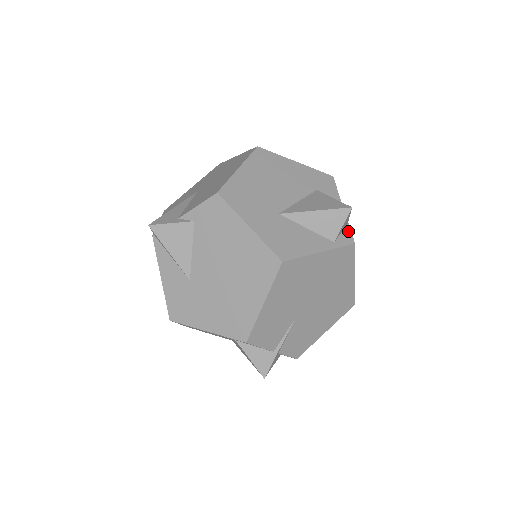
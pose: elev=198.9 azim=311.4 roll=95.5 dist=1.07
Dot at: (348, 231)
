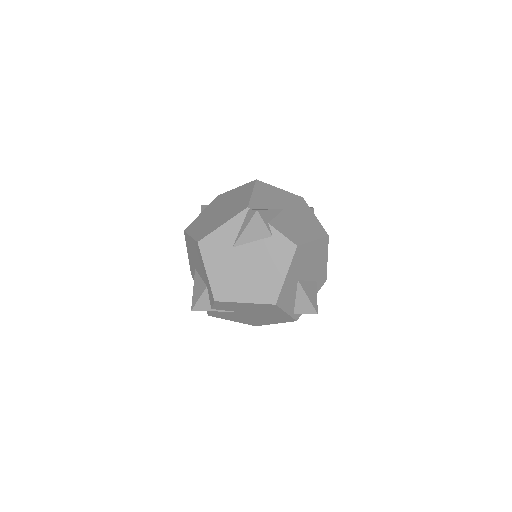
Dot at: occluded
